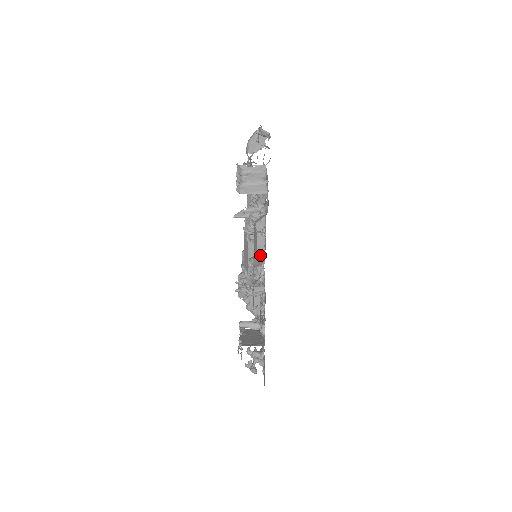
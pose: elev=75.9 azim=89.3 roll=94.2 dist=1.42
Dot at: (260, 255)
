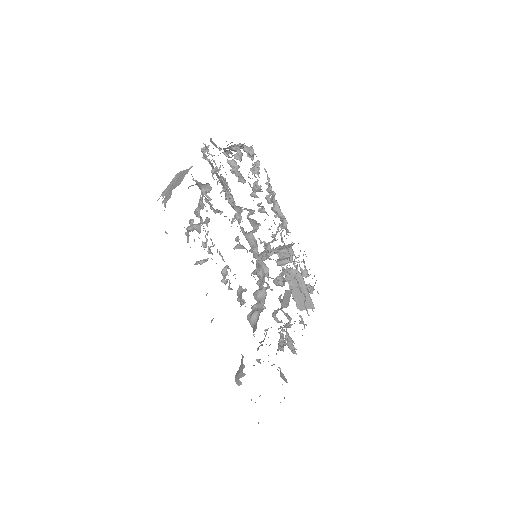
Dot at: (288, 343)
